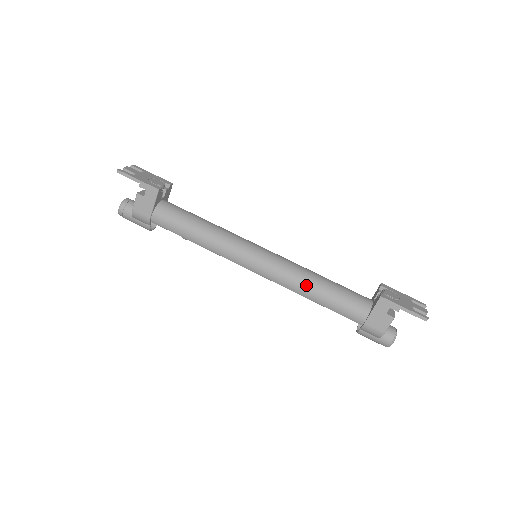
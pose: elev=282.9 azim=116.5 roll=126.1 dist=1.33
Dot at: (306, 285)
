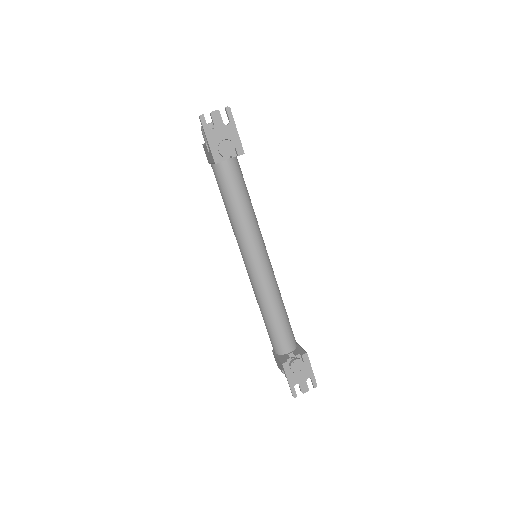
Dot at: (261, 306)
